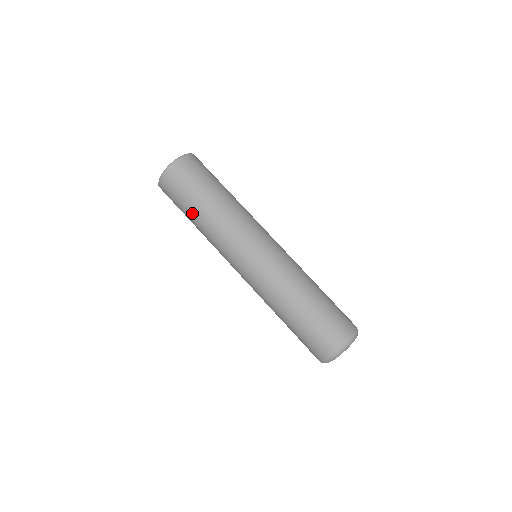
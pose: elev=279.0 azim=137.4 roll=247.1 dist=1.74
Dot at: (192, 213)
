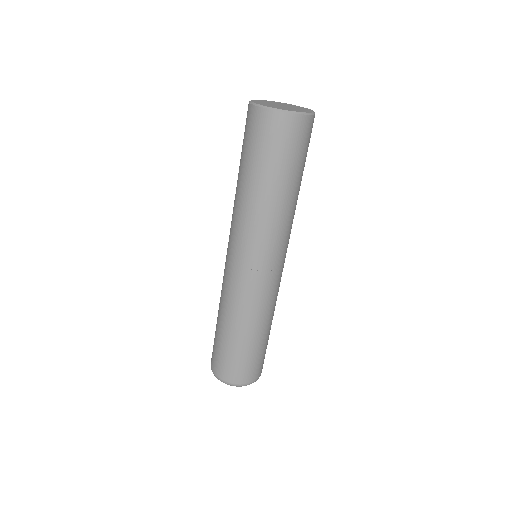
Dot at: (239, 167)
